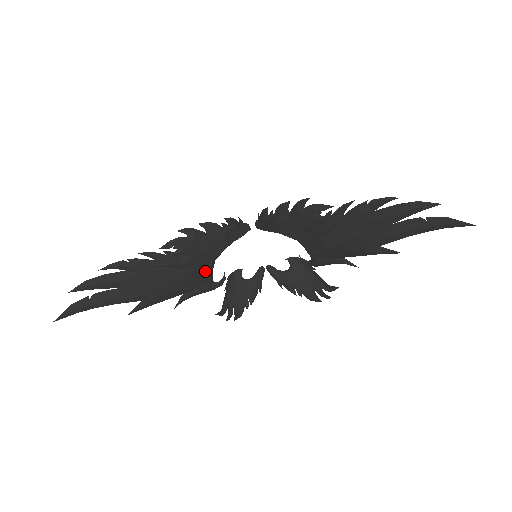
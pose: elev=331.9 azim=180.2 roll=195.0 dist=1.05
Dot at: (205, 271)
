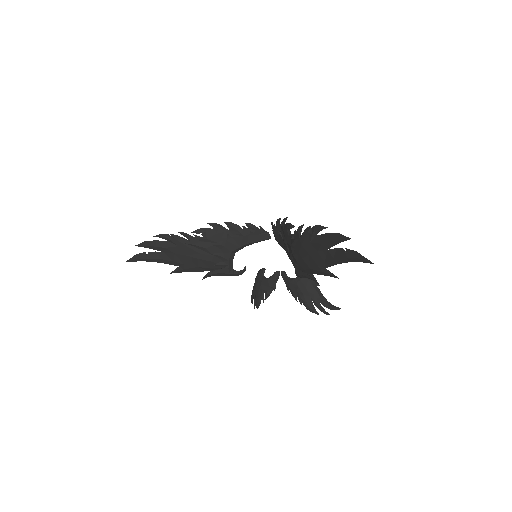
Dot at: (224, 258)
